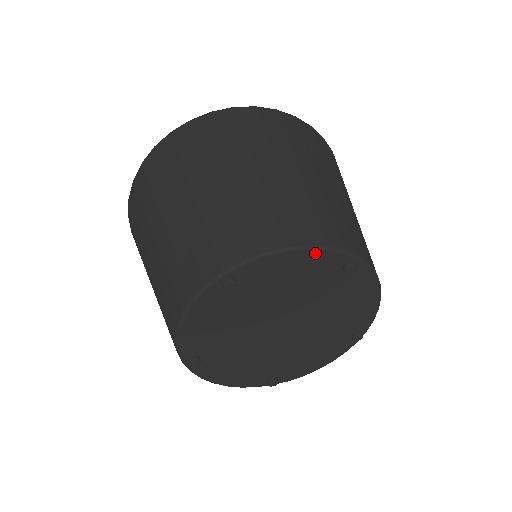
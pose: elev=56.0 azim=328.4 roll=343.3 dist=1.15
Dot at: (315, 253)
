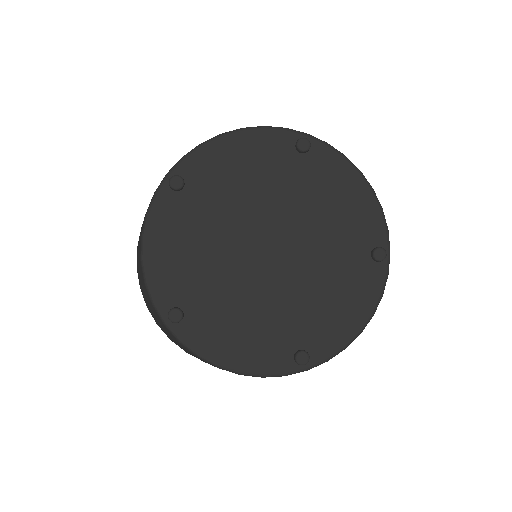
Dot at: (255, 134)
